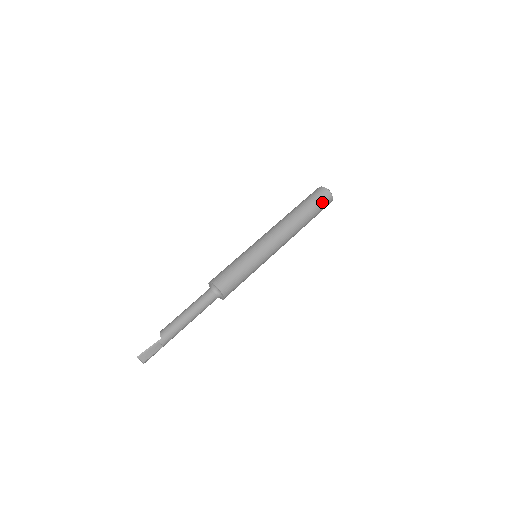
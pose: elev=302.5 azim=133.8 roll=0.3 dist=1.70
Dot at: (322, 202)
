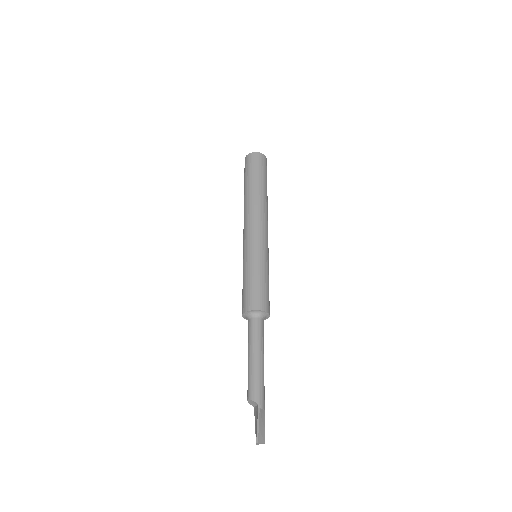
Dot at: (263, 167)
